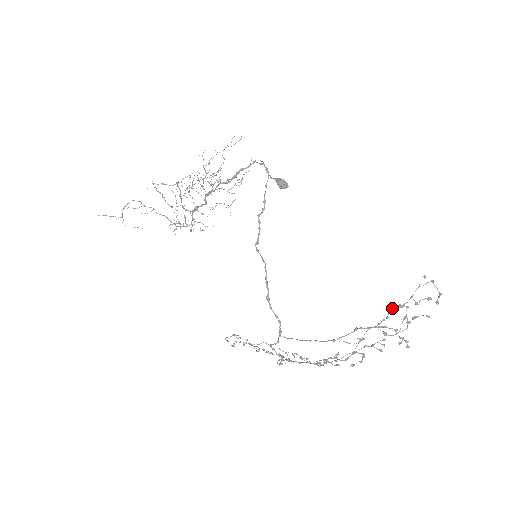
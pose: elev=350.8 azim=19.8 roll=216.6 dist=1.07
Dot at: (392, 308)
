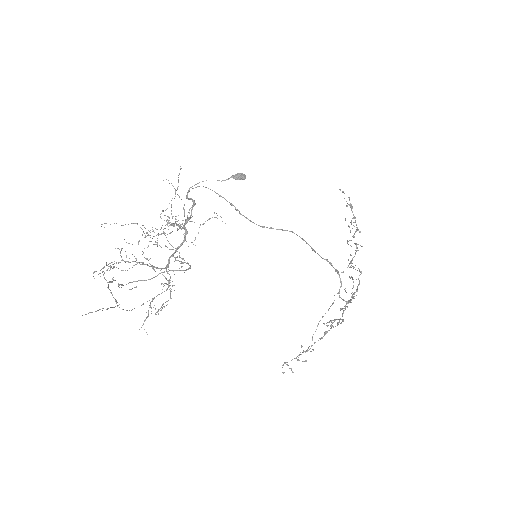
Dot at: occluded
